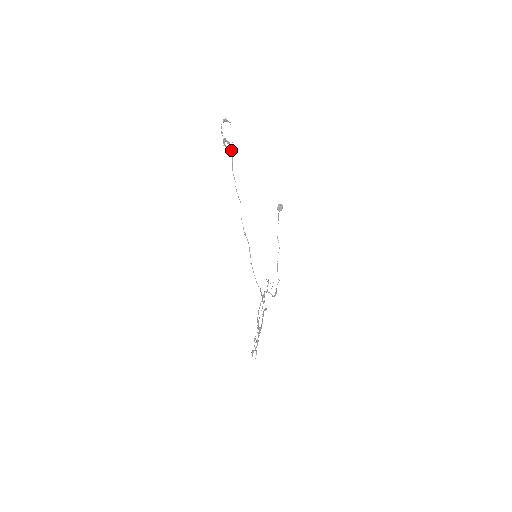
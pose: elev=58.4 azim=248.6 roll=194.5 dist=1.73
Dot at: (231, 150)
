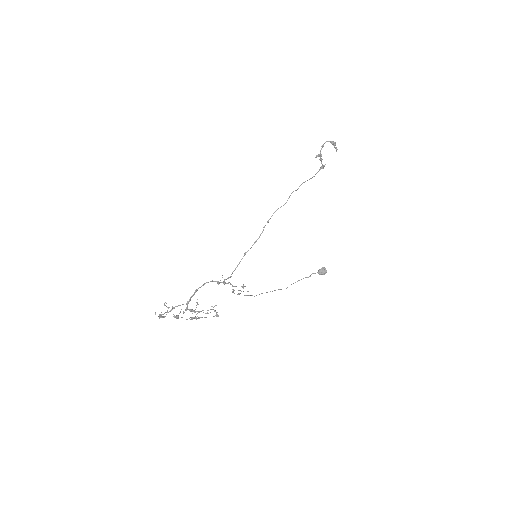
Dot at: (319, 170)
